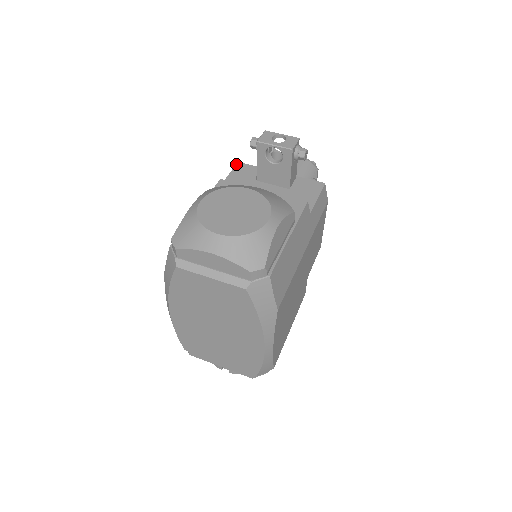
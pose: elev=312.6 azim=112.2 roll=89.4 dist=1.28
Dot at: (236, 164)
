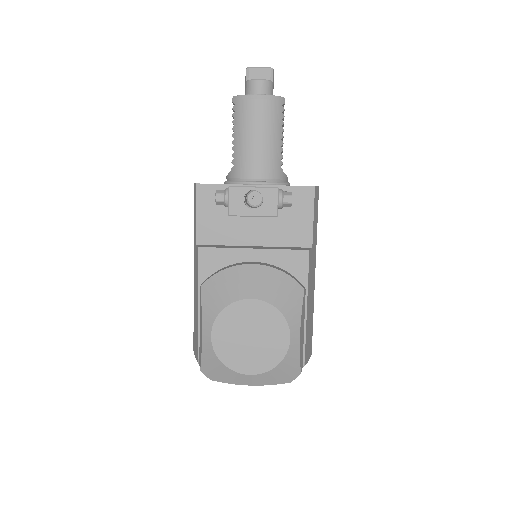
Dot at: (196, 190)
